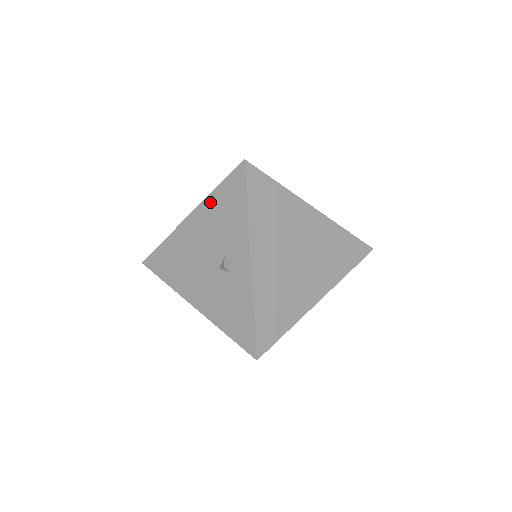
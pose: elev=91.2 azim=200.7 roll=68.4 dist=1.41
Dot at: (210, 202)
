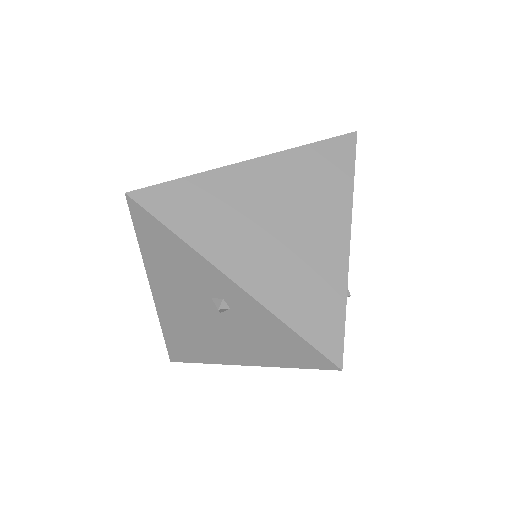
Dot at: (149, 261)
